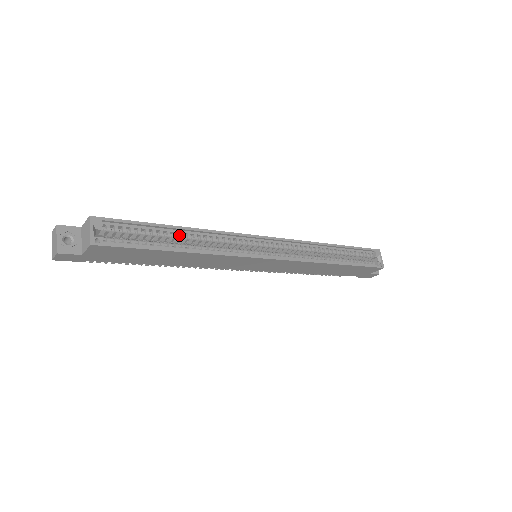
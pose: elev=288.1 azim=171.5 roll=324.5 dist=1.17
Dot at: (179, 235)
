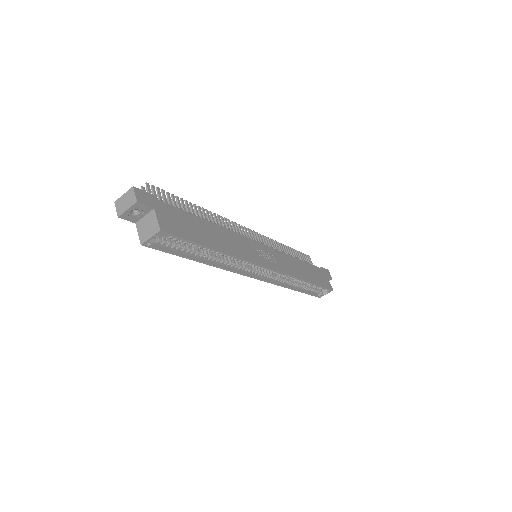
Dot at: (212, 250)
